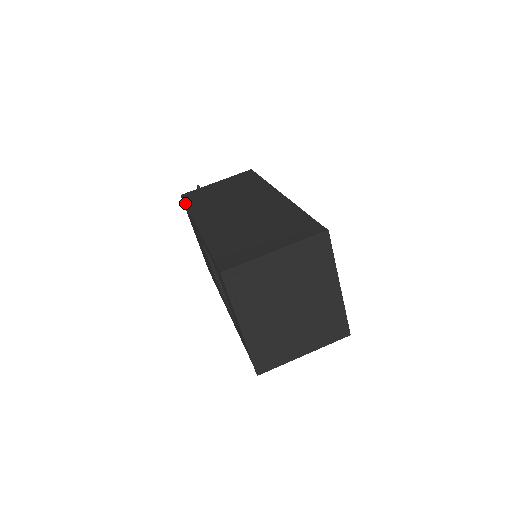
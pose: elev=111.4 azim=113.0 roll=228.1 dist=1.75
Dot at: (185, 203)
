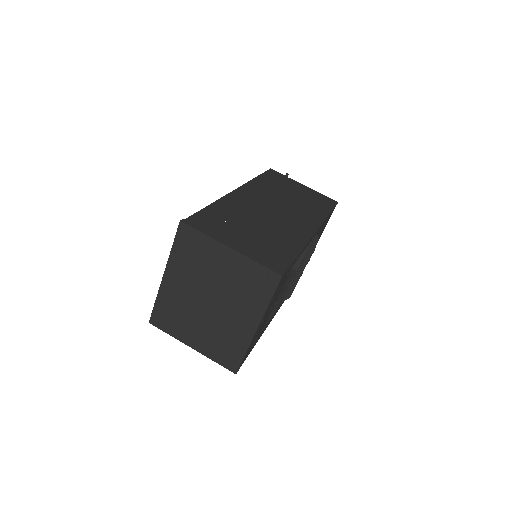
Dot at: (261, 174)
